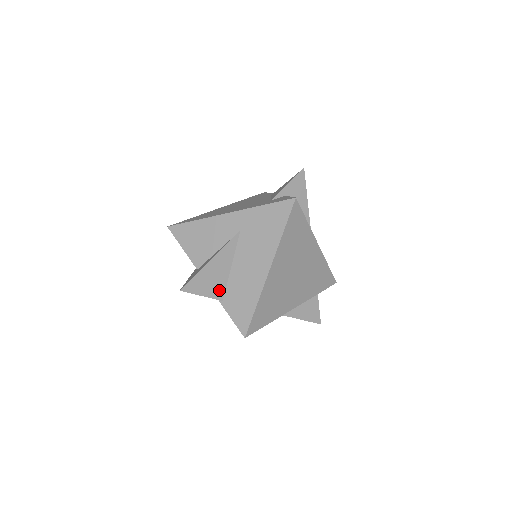
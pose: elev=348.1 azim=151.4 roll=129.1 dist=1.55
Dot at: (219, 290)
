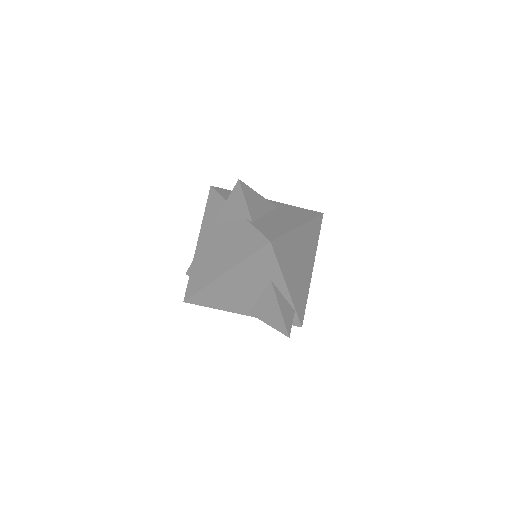
Dot at: (254, 214)
